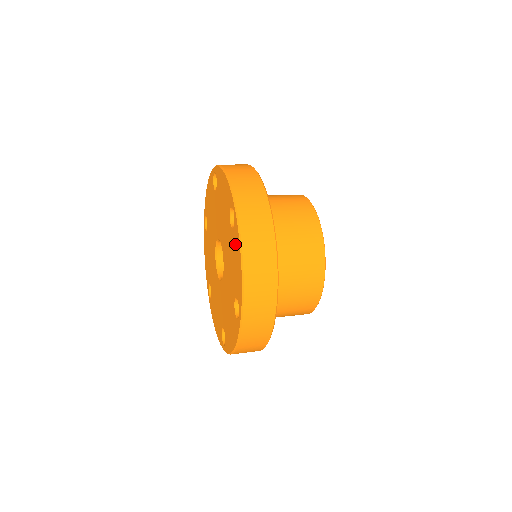
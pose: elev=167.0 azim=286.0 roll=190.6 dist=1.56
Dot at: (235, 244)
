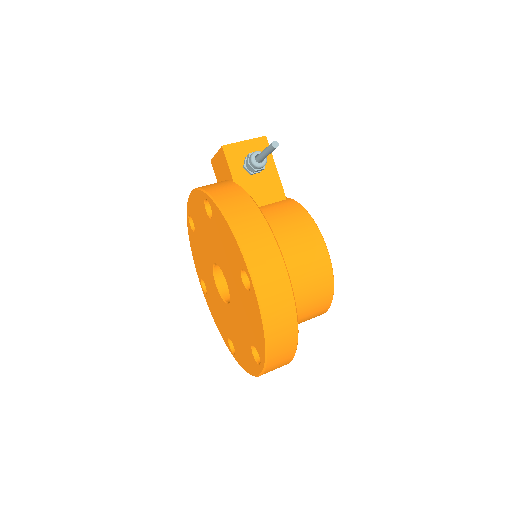
Dot at: (250, 360)
